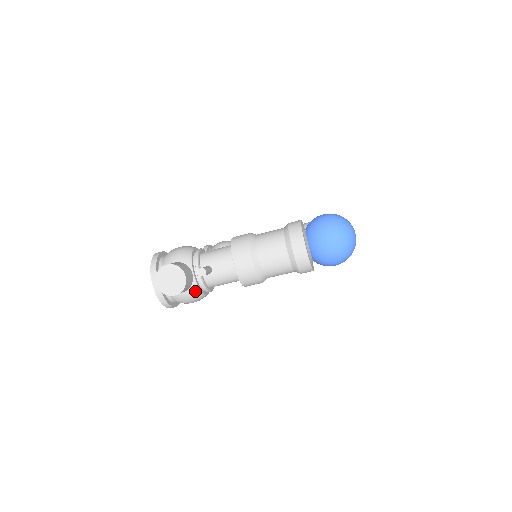
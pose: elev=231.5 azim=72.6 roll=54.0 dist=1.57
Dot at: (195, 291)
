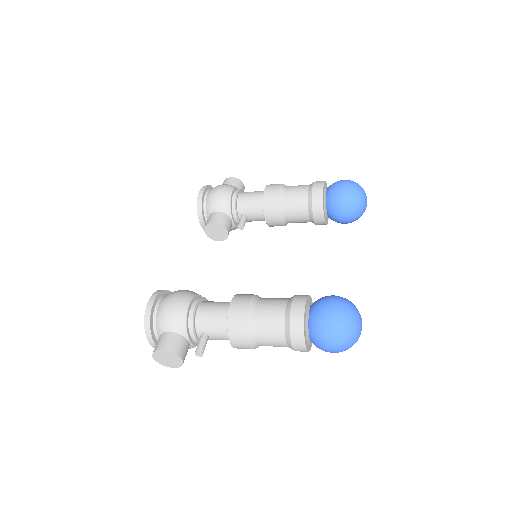
Dot at: (193, 347)
